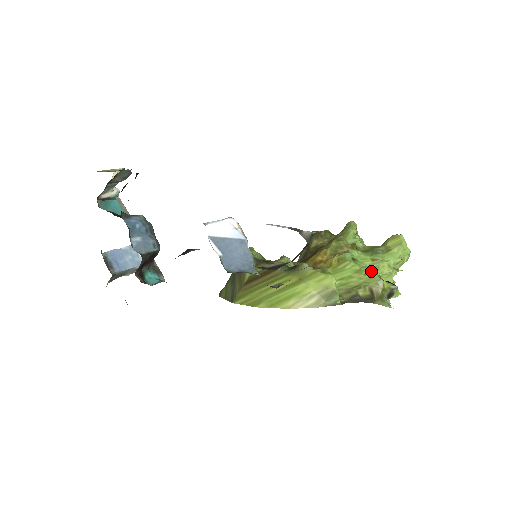
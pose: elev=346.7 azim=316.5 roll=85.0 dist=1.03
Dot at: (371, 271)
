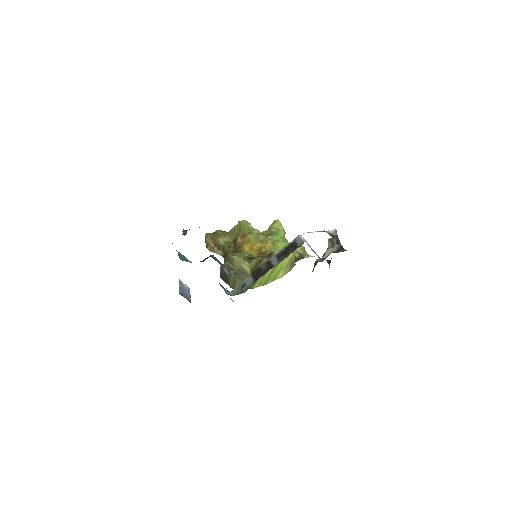
Dot at: occluded
